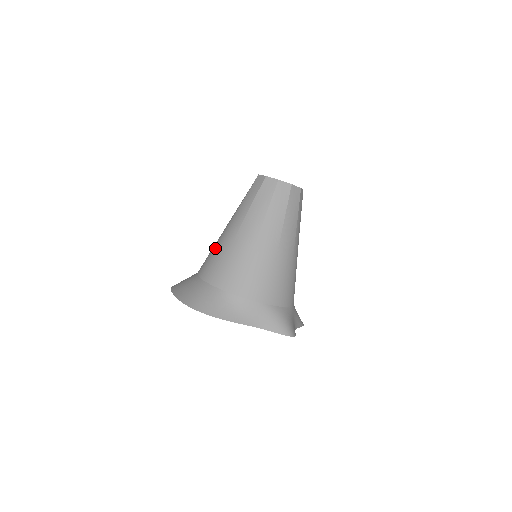
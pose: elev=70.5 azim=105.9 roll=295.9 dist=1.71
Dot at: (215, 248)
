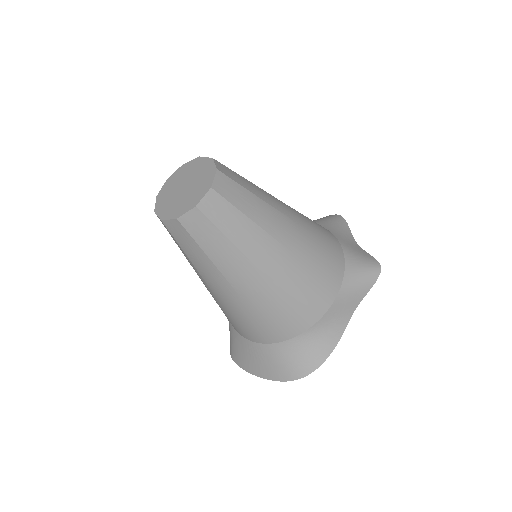
Dot at: (229, 313)
